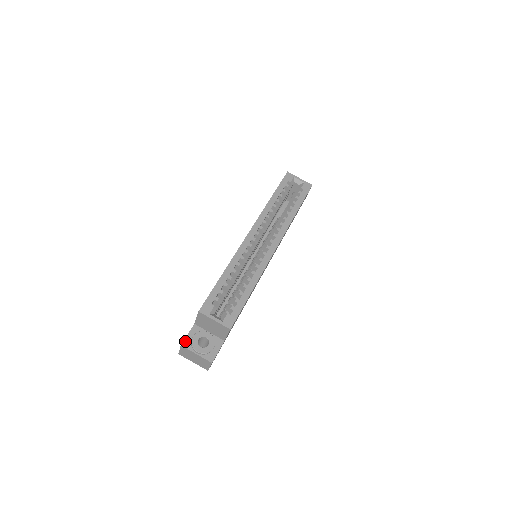
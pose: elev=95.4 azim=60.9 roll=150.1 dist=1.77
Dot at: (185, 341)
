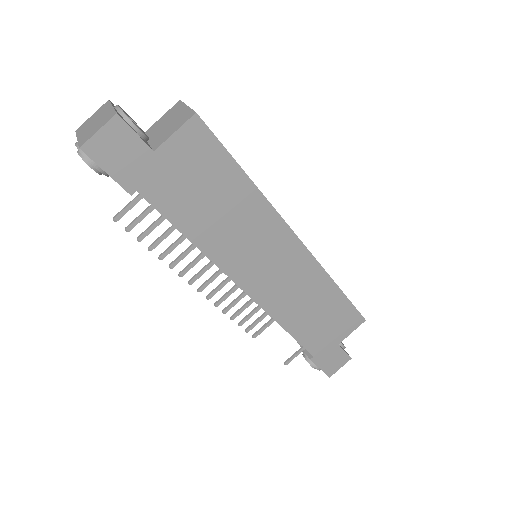
Dot at: occluded
